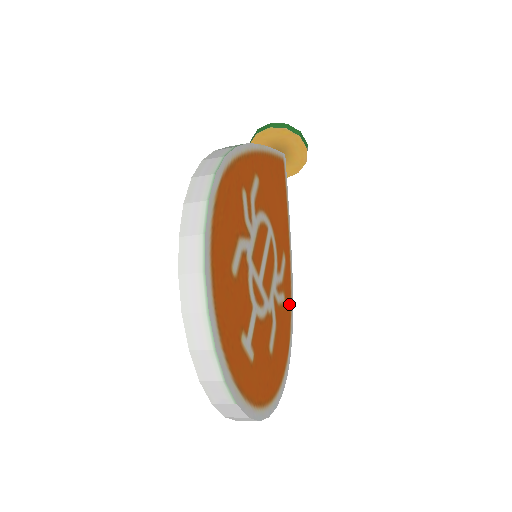
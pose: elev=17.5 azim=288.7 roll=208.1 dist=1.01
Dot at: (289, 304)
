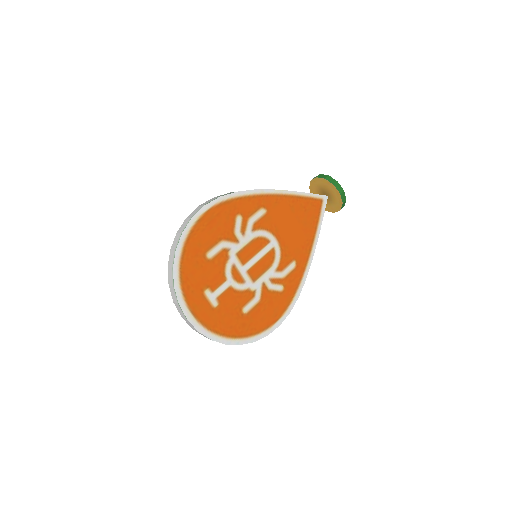
Dot at: (291, 295)
